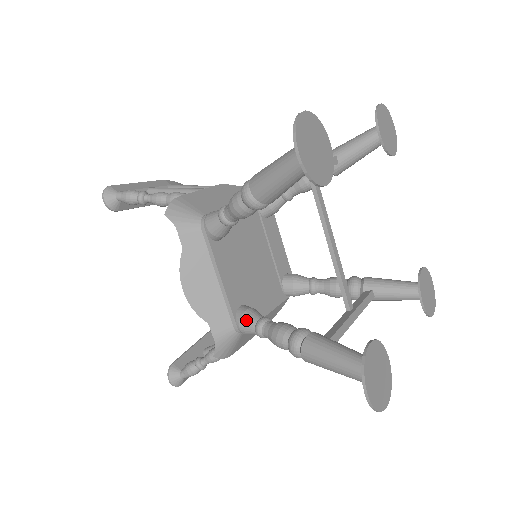
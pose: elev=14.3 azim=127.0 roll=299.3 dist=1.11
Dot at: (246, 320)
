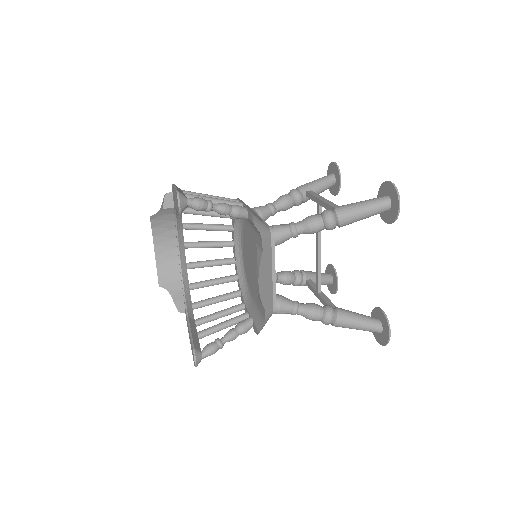
Dot at: (285, 304)
